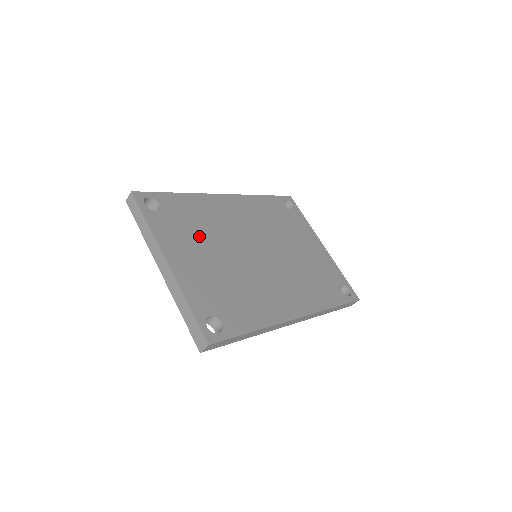
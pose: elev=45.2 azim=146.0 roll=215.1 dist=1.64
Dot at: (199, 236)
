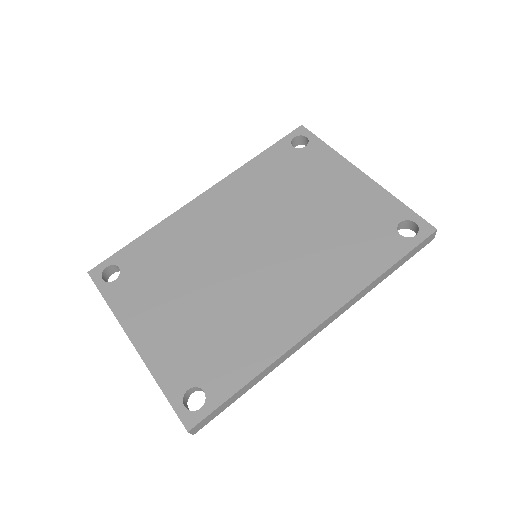
Dot at: (169, 281)
